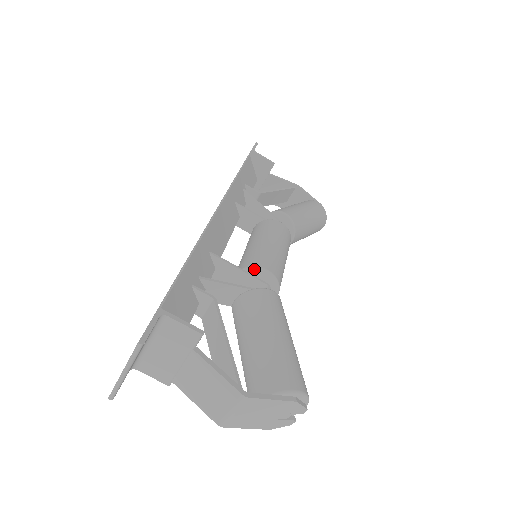
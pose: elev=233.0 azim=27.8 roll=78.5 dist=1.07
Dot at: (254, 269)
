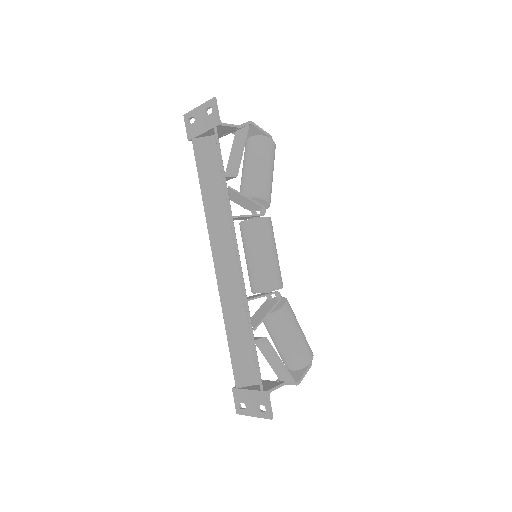
Dot at: occluded
